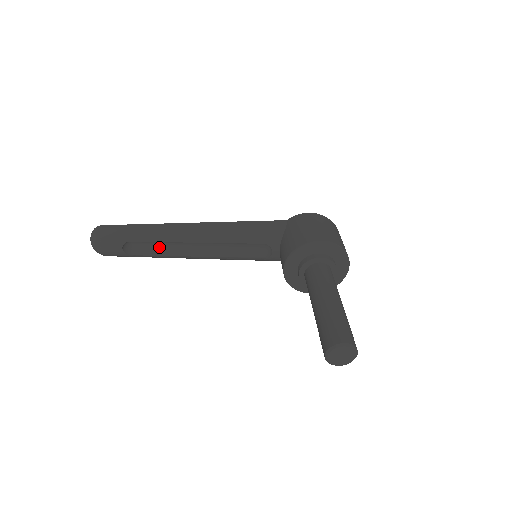
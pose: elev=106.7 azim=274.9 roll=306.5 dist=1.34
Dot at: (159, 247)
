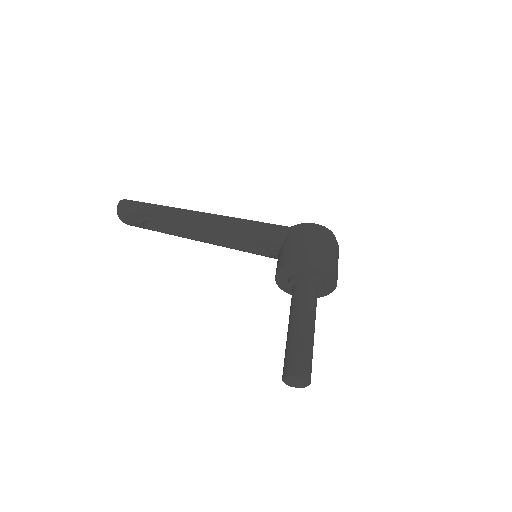
Dot at: (174, 227)
